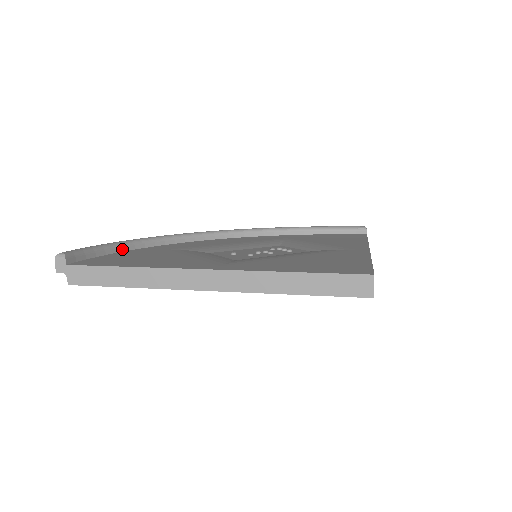
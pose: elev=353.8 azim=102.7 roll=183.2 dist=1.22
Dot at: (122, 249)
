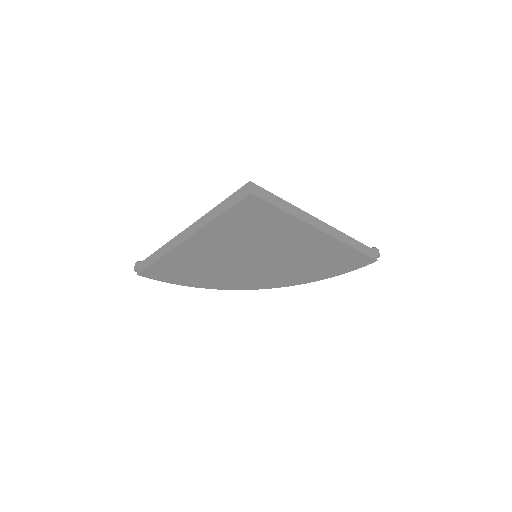
Dot at: occluded
